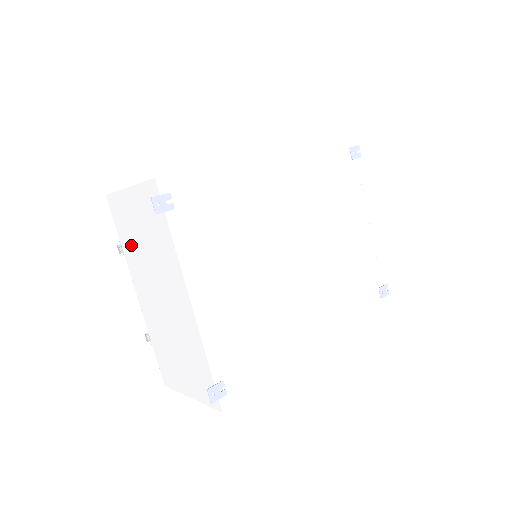
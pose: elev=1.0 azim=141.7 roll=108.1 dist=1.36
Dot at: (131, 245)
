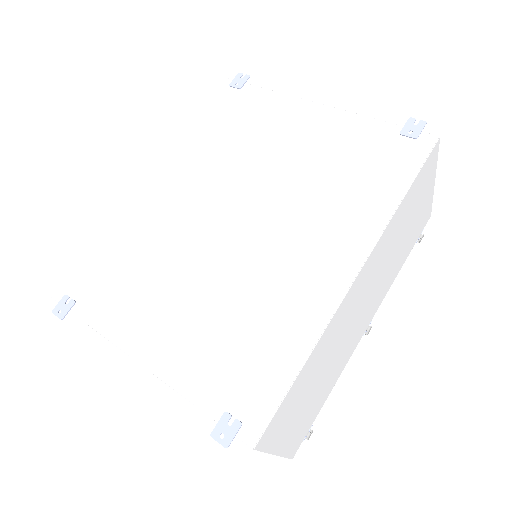
Dot at: occluded
